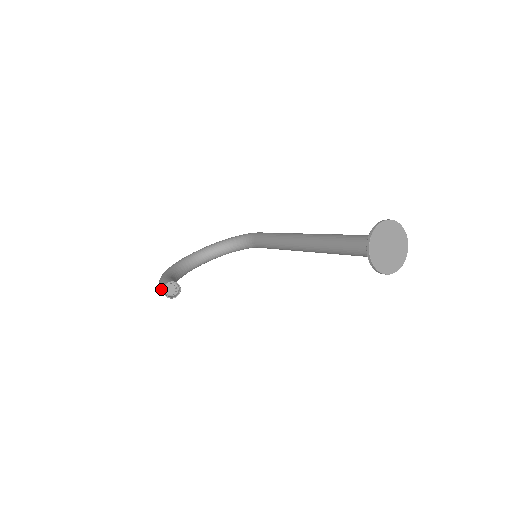
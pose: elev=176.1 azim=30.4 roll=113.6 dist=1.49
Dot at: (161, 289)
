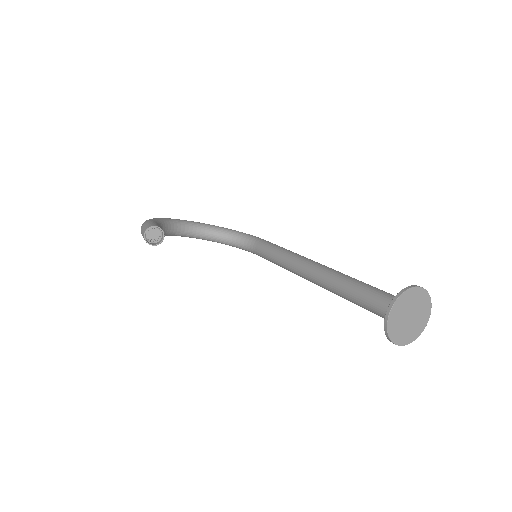
Dot at: (143, 229)
